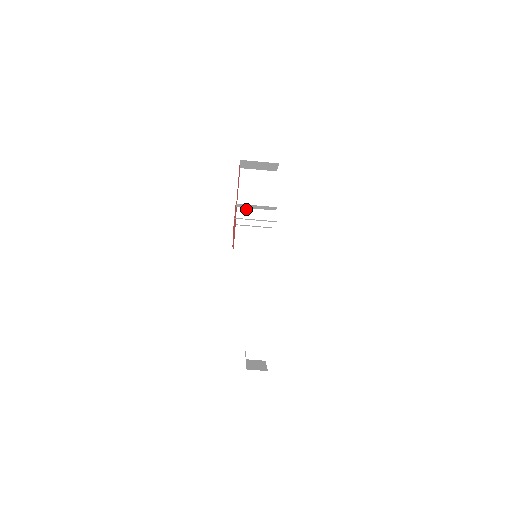
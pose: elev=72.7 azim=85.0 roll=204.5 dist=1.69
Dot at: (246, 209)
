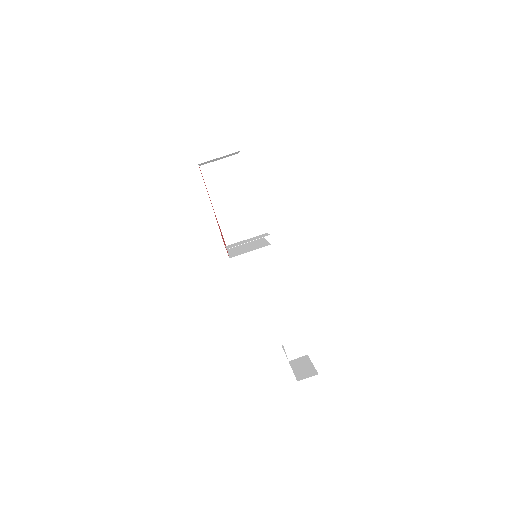
Dot at: (223, 206)
